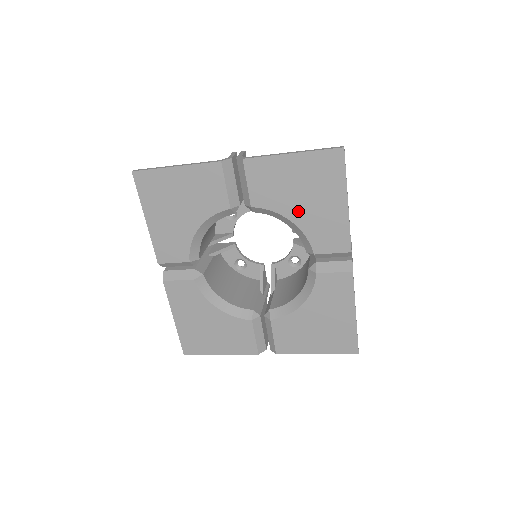
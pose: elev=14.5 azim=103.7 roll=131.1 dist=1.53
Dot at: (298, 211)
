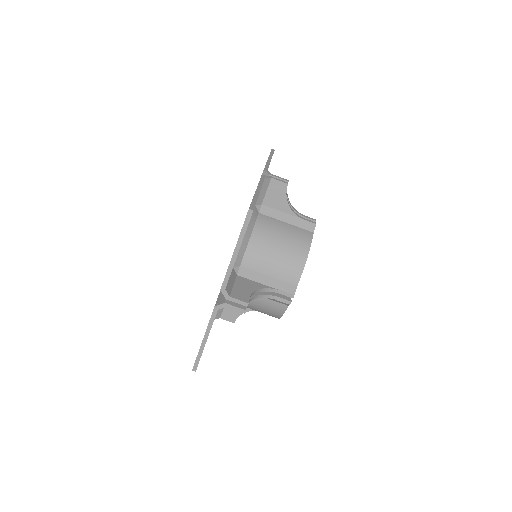
Dot at: occluded
